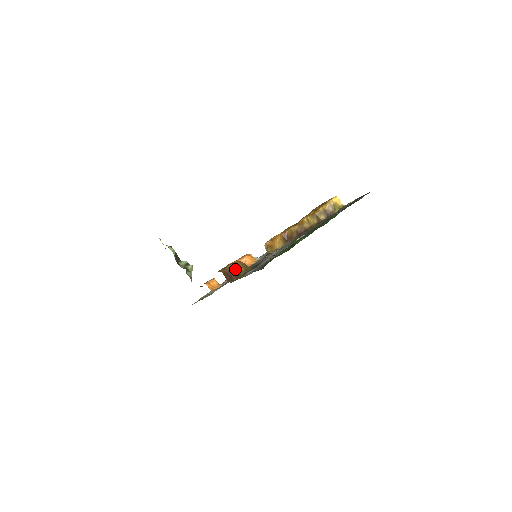
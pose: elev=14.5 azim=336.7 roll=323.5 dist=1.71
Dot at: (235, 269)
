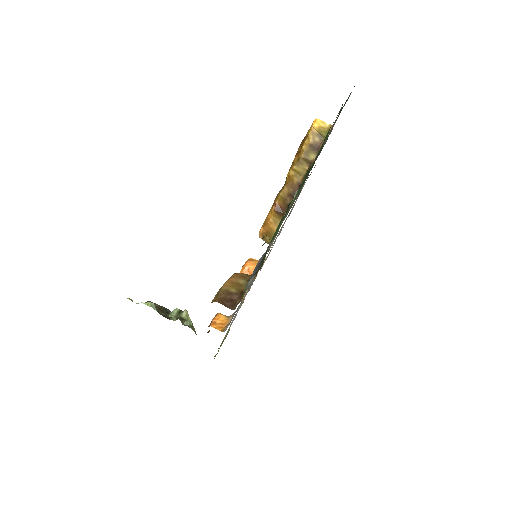
Dot at: (233, 287)
